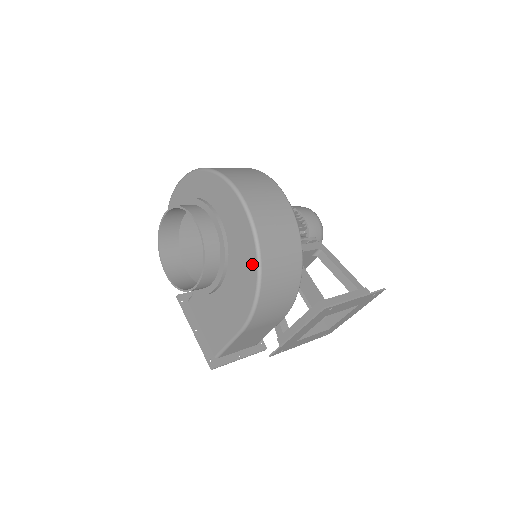
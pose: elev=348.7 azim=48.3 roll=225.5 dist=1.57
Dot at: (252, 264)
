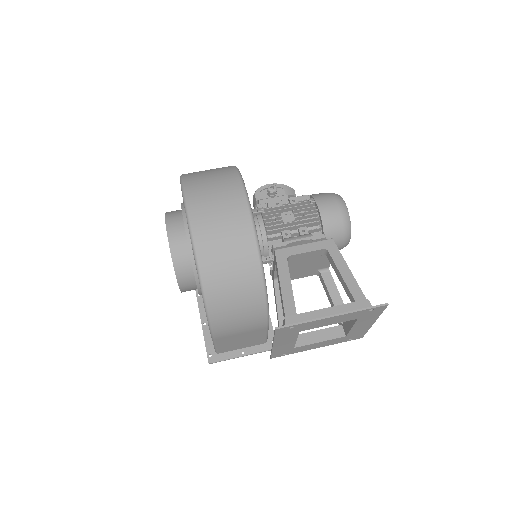
Dot at: occluded
